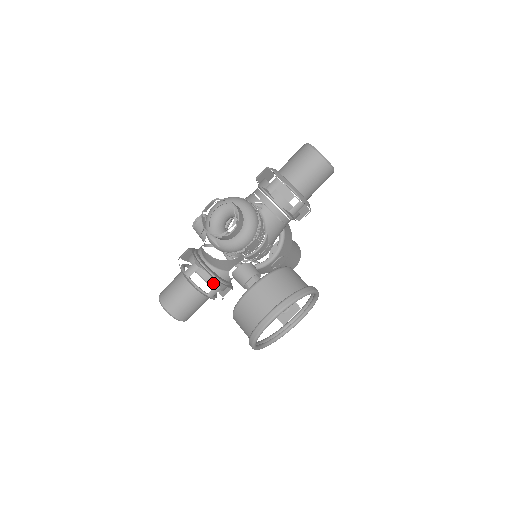
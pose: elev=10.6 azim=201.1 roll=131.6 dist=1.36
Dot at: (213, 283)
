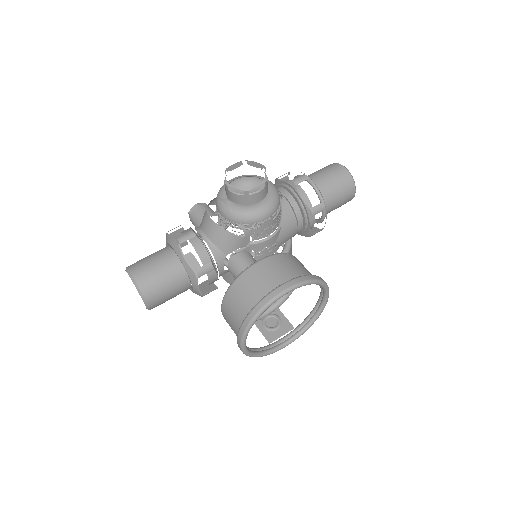
Dot at: (205, 262)
